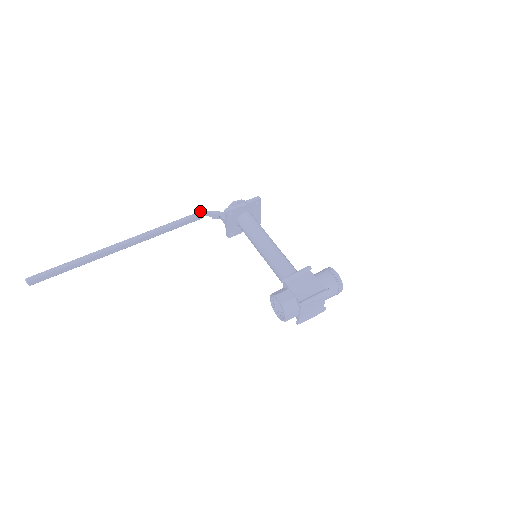
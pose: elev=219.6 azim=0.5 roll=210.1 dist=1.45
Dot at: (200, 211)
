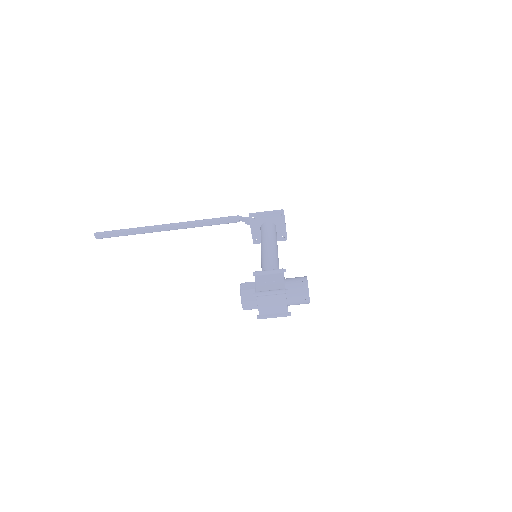
Dot at: (237, 215)
